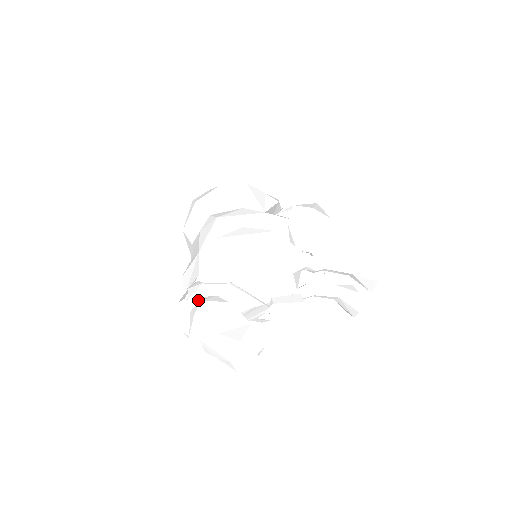
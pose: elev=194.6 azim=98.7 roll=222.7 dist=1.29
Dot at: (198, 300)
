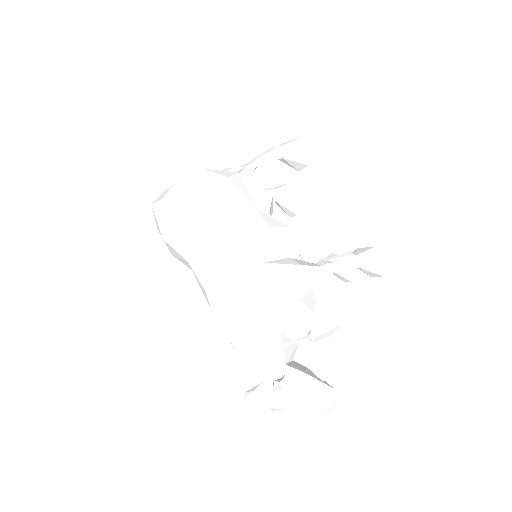
Dot at: occluded
